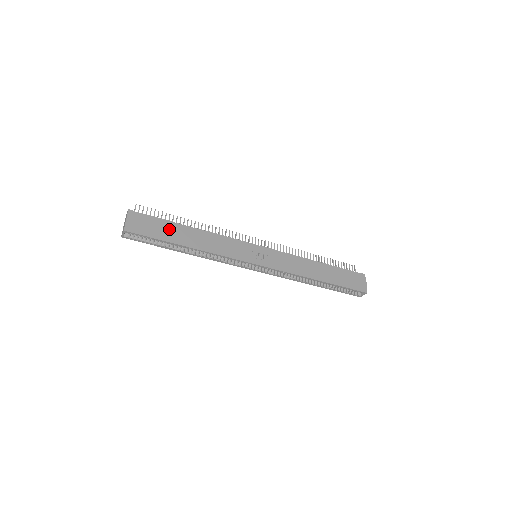
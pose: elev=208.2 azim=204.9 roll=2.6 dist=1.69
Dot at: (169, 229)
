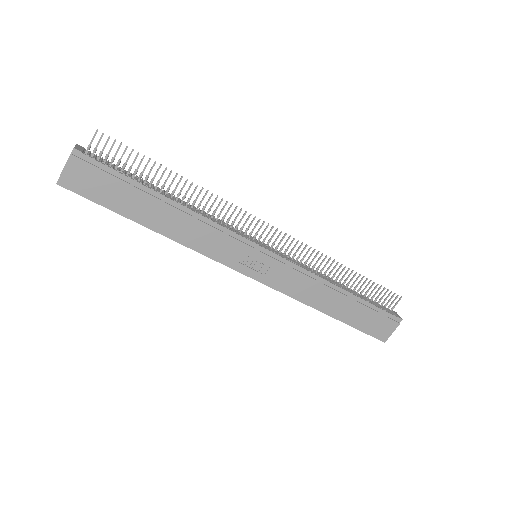
Dot at: (131, 196)
